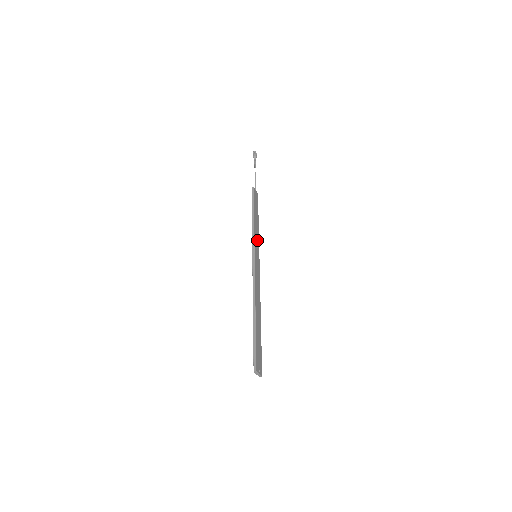
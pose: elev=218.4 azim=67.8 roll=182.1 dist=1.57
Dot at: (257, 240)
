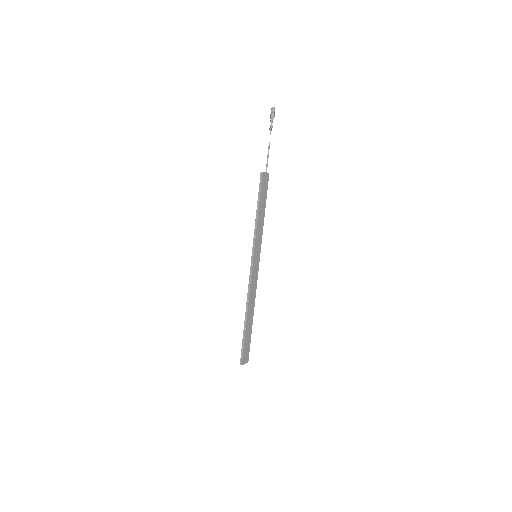
Dot at: (259, 237)
